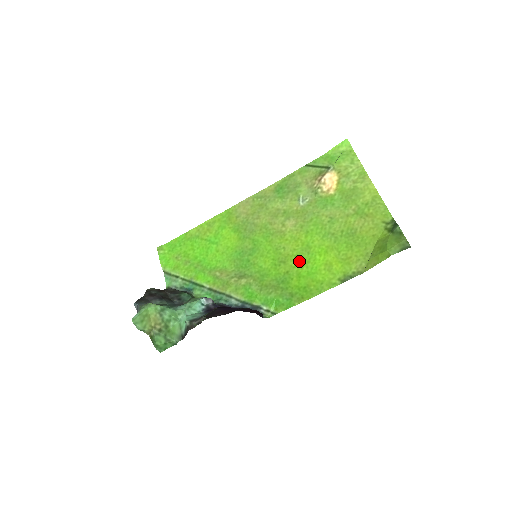
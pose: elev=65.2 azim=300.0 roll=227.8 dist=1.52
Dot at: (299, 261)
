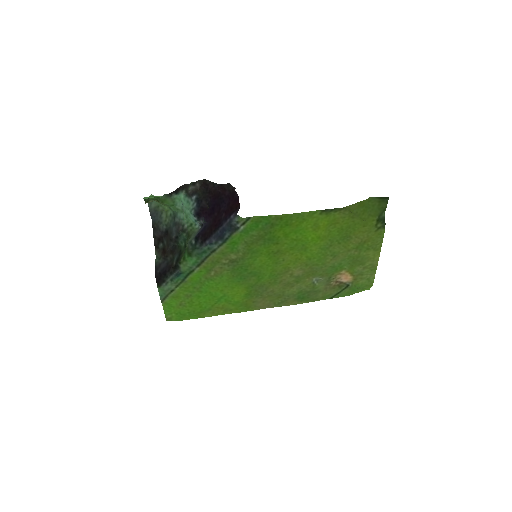
Dot at: (292, 245)
